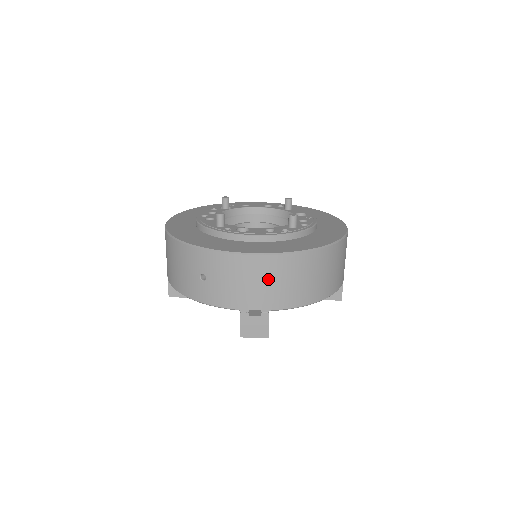
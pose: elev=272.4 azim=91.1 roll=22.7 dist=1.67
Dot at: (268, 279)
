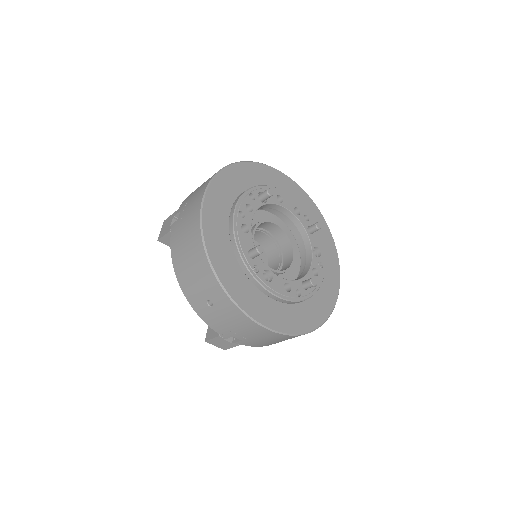
Dot at: (259, 337)
